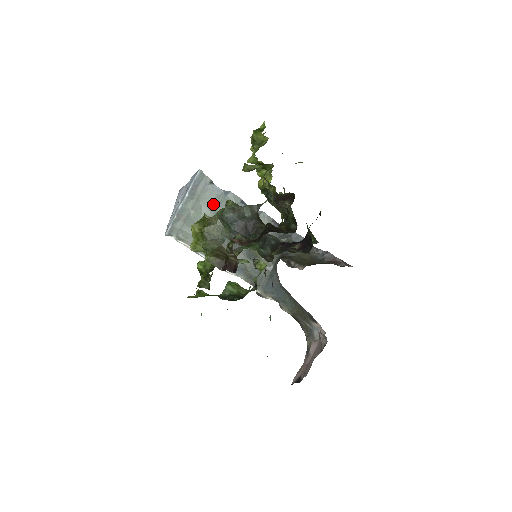
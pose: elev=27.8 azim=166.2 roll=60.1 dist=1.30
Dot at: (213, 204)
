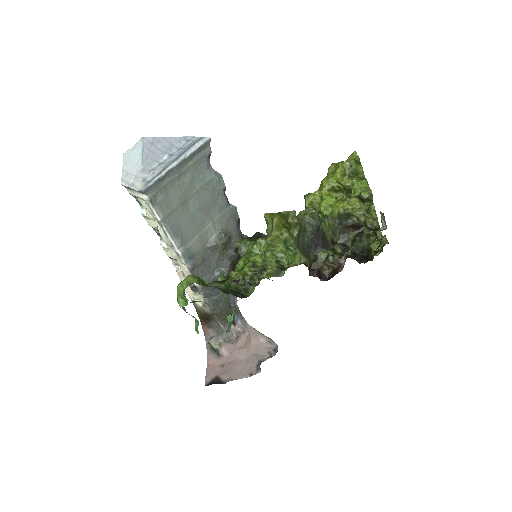
Dot at: (201, 179)
